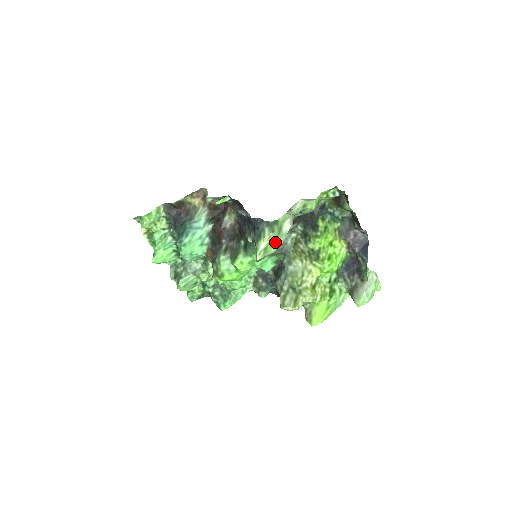
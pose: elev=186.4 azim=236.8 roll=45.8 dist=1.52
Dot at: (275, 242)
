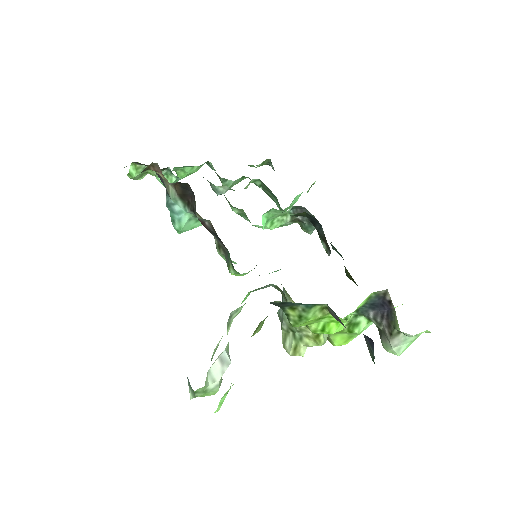
Dot at: (209, 392)
